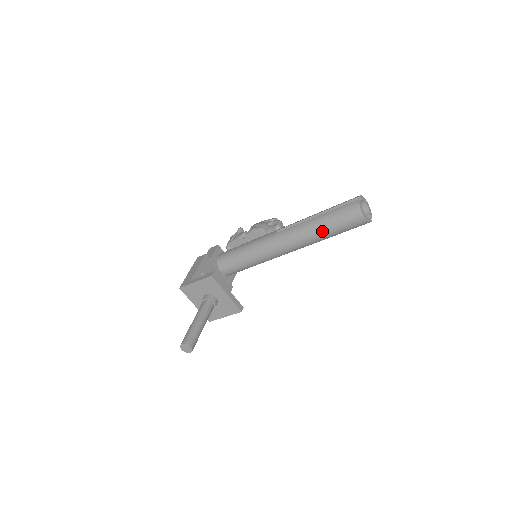
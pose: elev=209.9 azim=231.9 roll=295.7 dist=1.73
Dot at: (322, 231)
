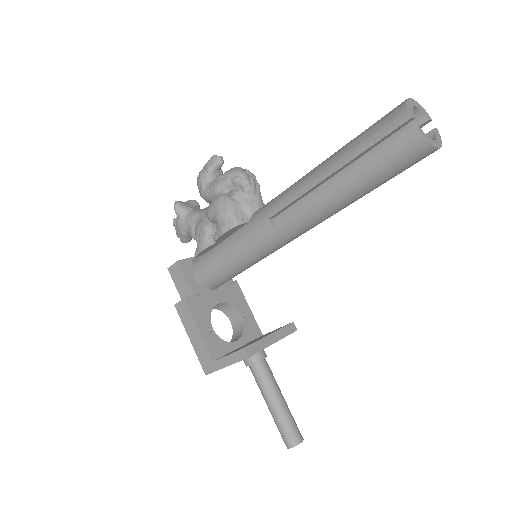
Dot at: (360, 197)
